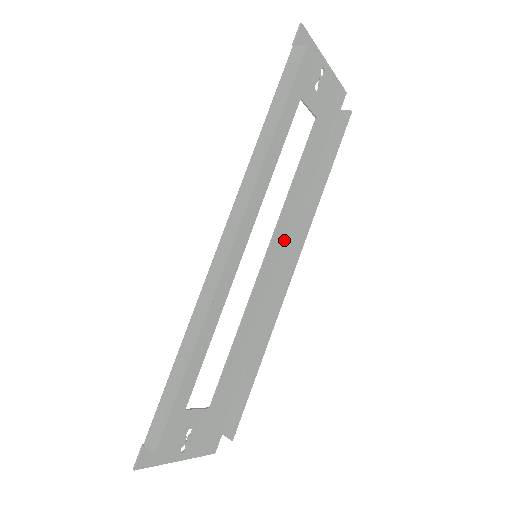
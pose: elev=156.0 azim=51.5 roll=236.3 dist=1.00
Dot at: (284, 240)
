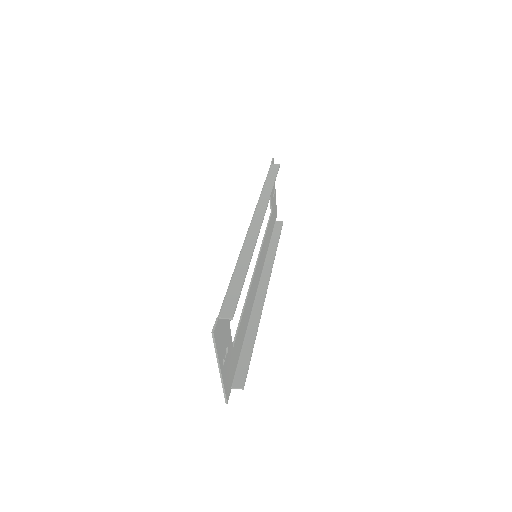
Dot at: (260, 267)
